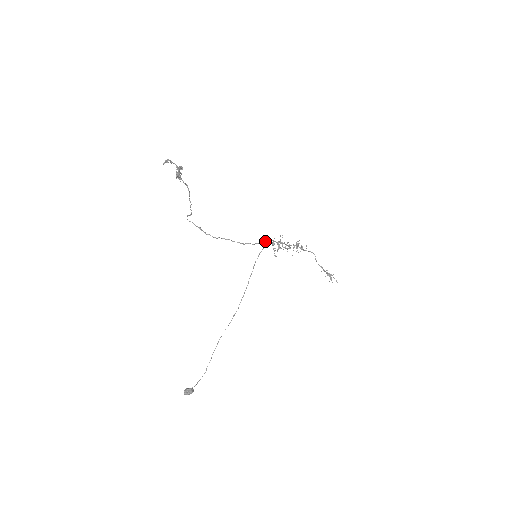
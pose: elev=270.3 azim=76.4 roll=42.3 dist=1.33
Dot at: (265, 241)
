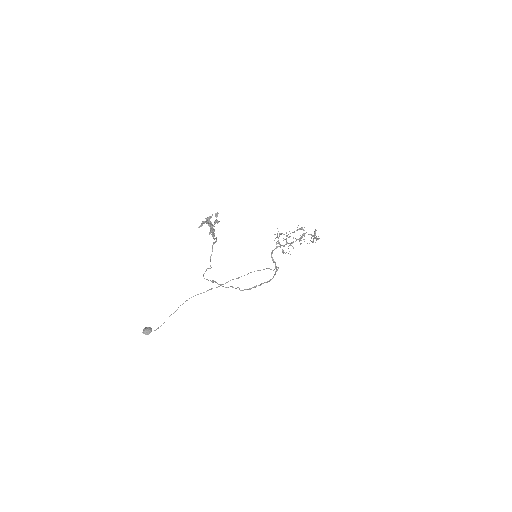
Dot at: (272, 258)
